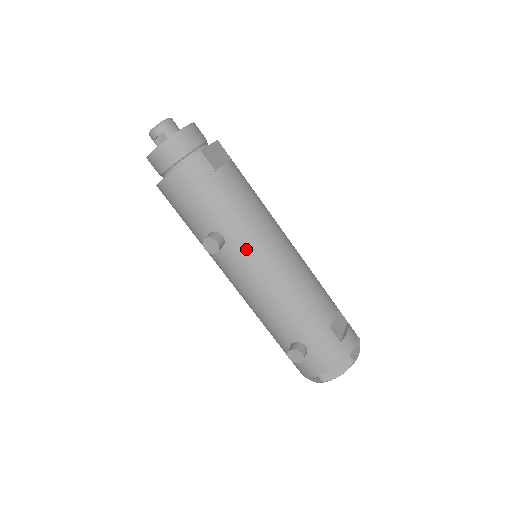
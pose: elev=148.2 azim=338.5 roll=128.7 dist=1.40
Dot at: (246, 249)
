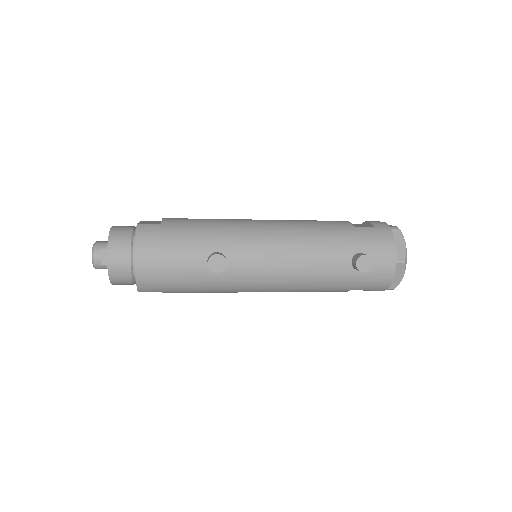
Dot at: (241, 241)
